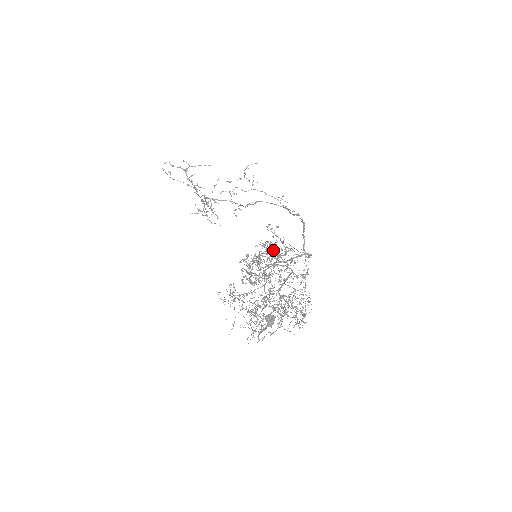
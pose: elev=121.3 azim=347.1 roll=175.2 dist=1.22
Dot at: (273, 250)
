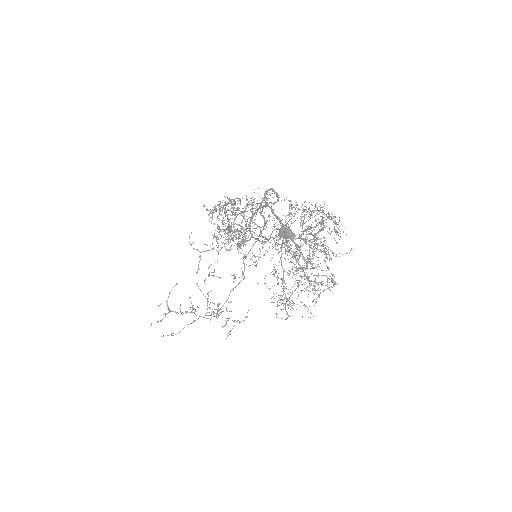
Dot at: occluded
